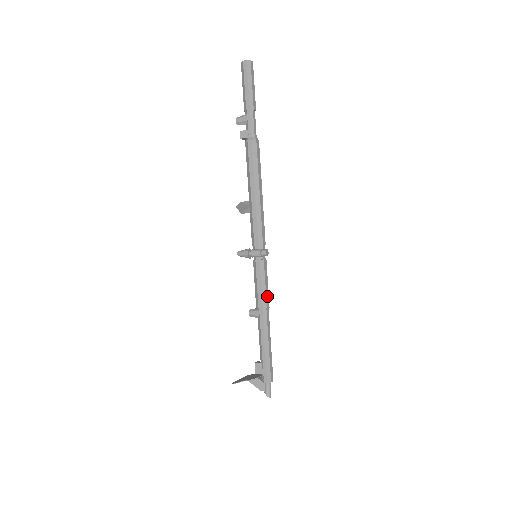
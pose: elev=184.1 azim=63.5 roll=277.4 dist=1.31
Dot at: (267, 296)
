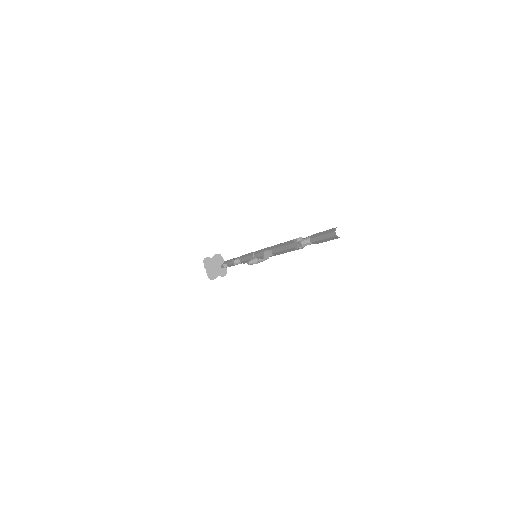
Dot at: occluded
